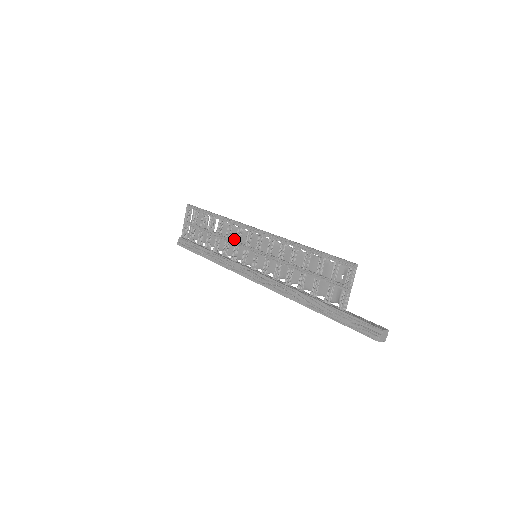
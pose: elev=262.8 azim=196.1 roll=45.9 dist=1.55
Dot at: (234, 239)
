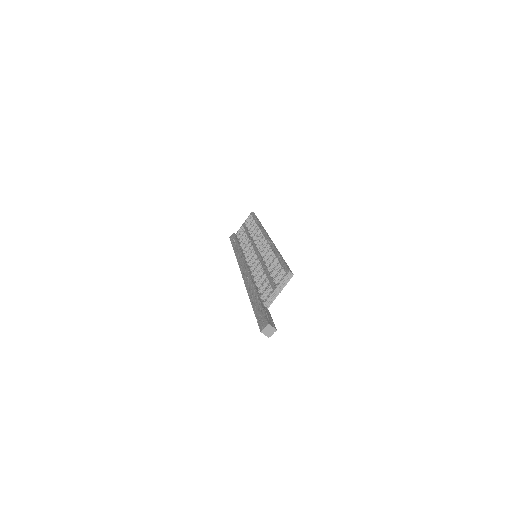
Dot at: occluded
